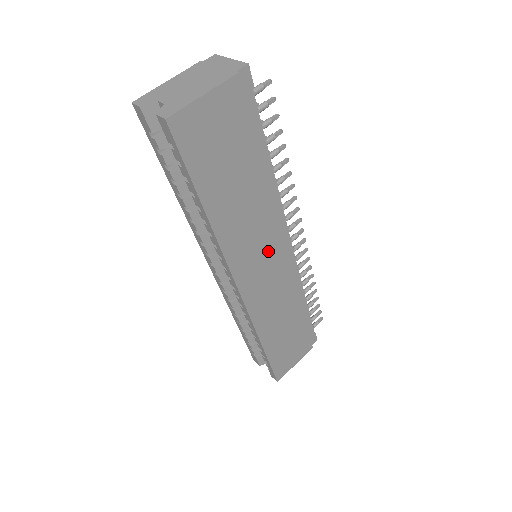
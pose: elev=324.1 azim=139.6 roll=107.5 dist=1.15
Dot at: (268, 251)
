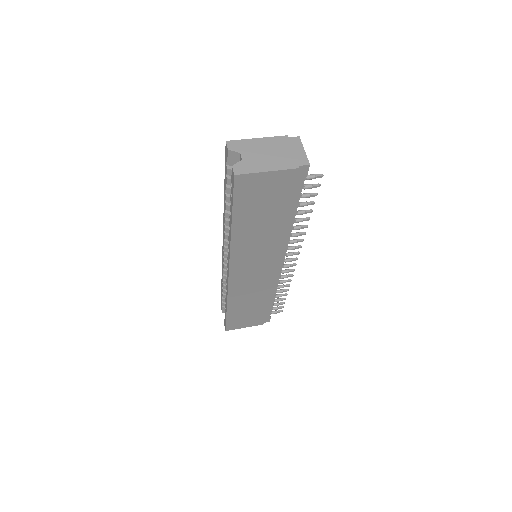
Dot at: (263, 262)
